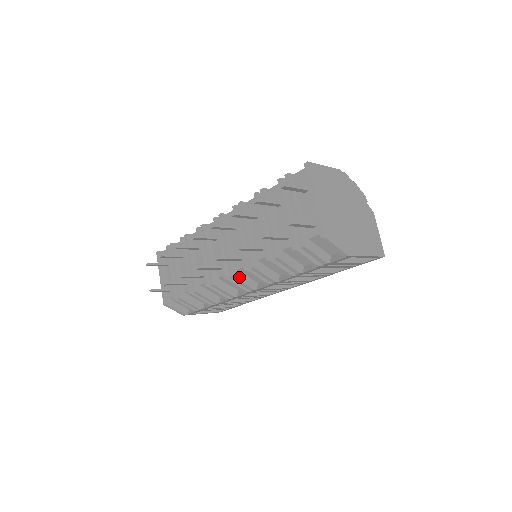
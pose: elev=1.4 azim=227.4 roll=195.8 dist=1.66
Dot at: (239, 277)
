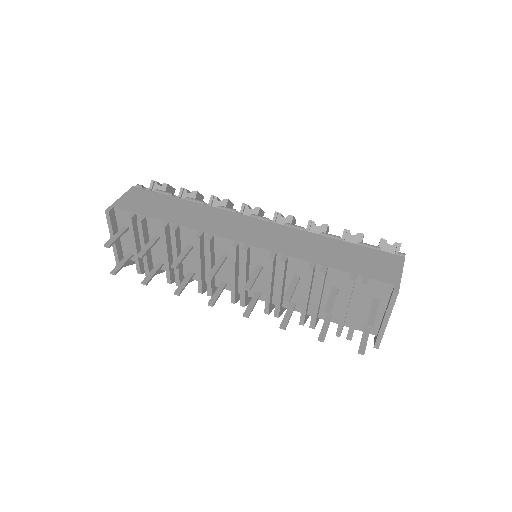
Dot at: (248, 301)
